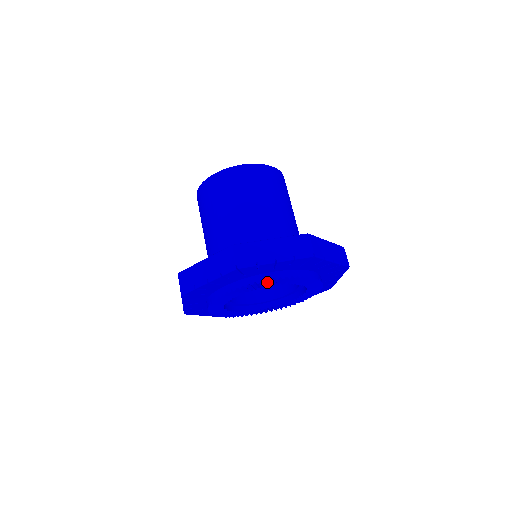
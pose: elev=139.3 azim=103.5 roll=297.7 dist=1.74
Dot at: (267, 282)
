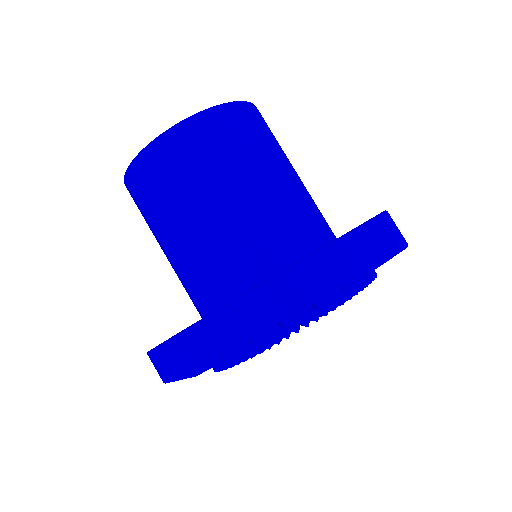
Dot at: occluded
